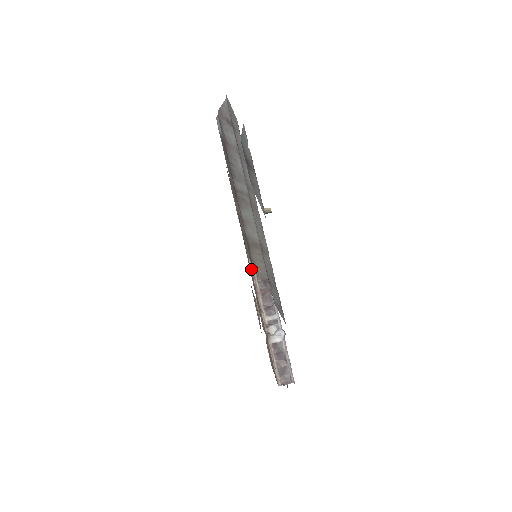
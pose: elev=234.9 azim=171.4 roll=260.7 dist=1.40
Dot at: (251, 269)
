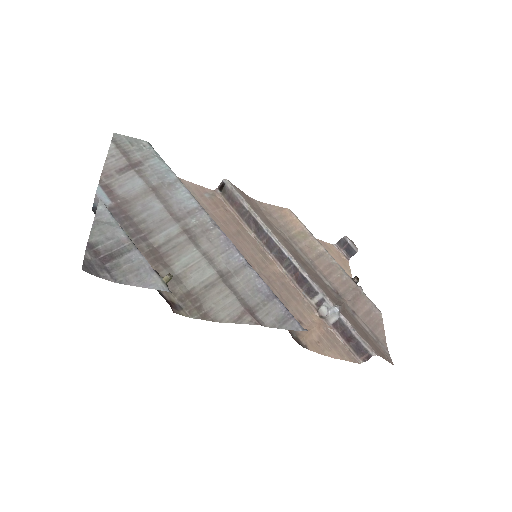
Dot at: (271, 259)
